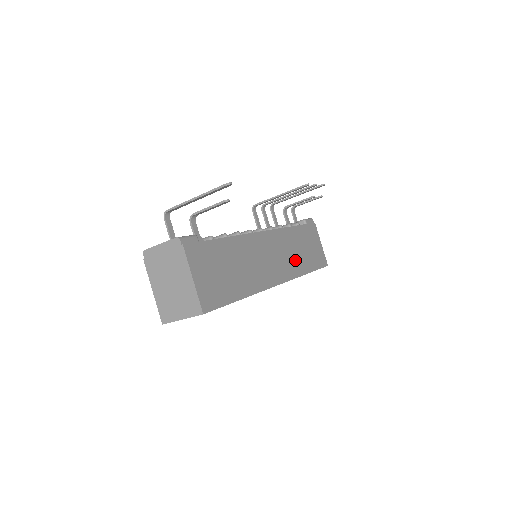
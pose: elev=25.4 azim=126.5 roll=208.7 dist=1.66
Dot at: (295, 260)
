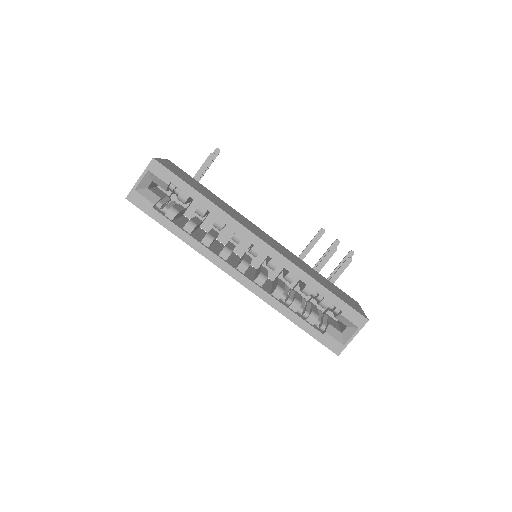
Dot at: (301, 266)
